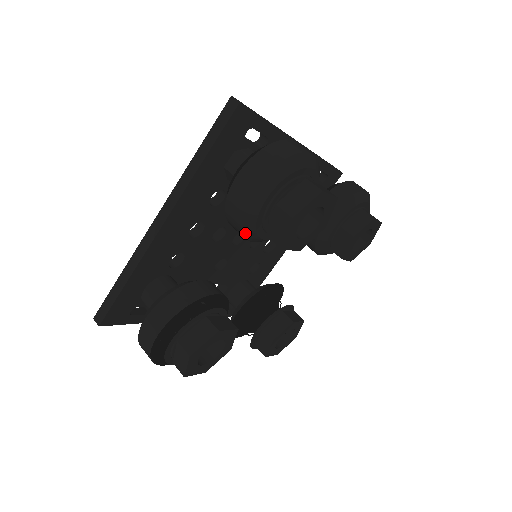
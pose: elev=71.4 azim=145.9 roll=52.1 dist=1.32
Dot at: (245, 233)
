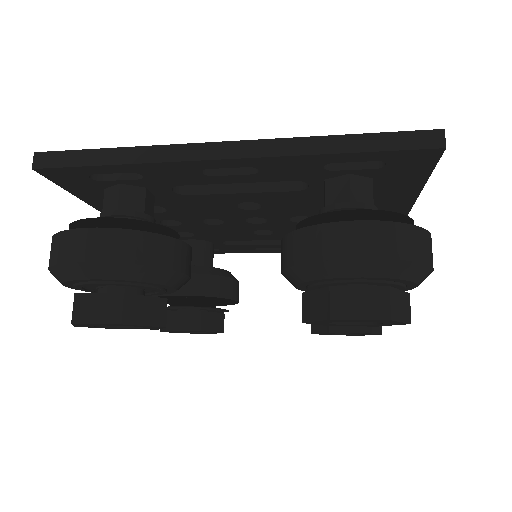
Dot at: occluded
